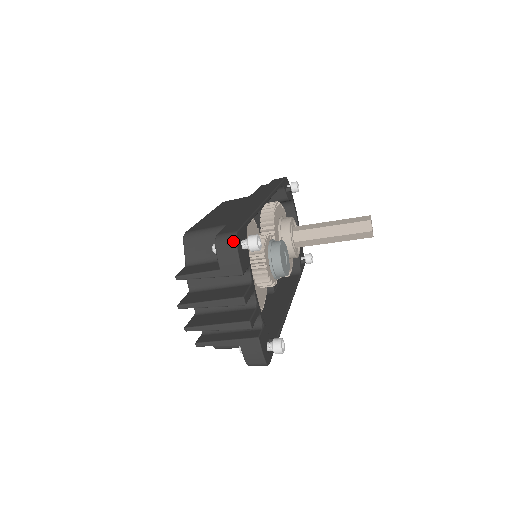
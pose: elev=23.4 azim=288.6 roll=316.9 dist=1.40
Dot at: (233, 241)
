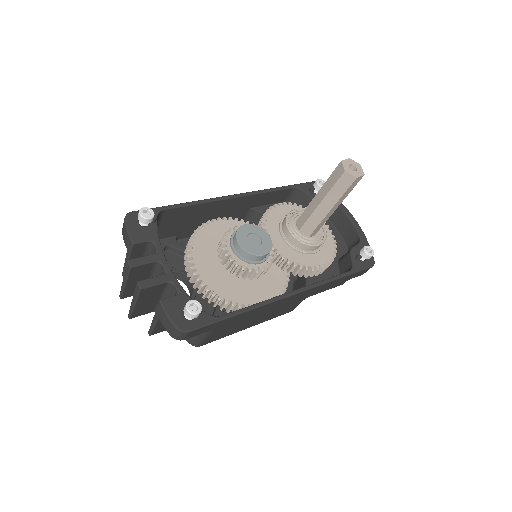
Dot at: (124, 219)
